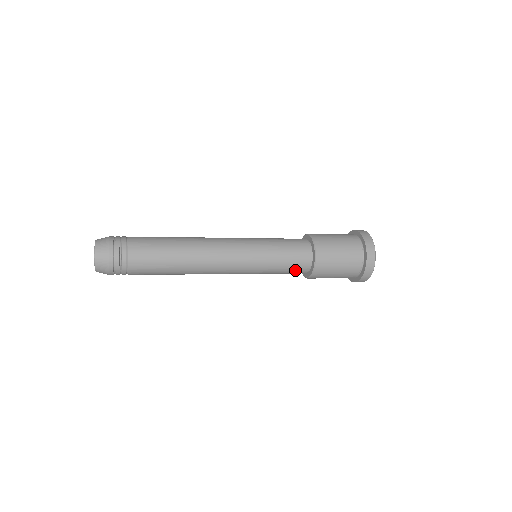
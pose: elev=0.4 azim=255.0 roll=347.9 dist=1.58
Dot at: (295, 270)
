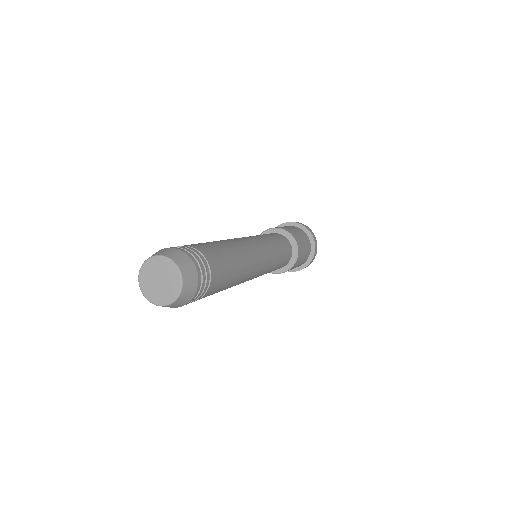
Dot at: (287, 256)
